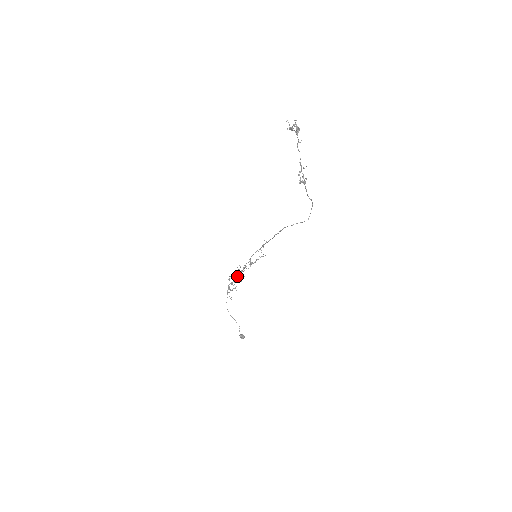
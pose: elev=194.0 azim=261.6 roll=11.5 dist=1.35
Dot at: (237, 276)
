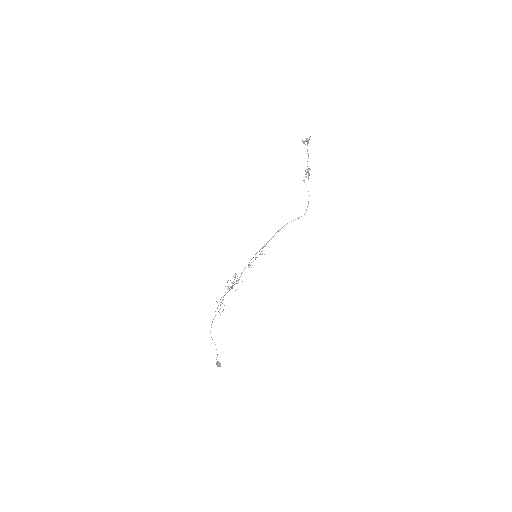
Dot at: (232, 285)
